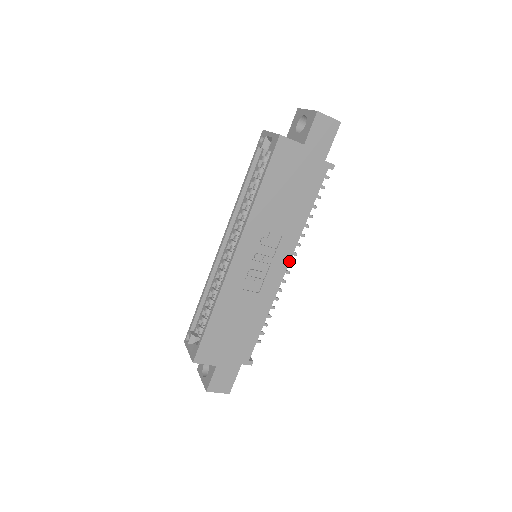
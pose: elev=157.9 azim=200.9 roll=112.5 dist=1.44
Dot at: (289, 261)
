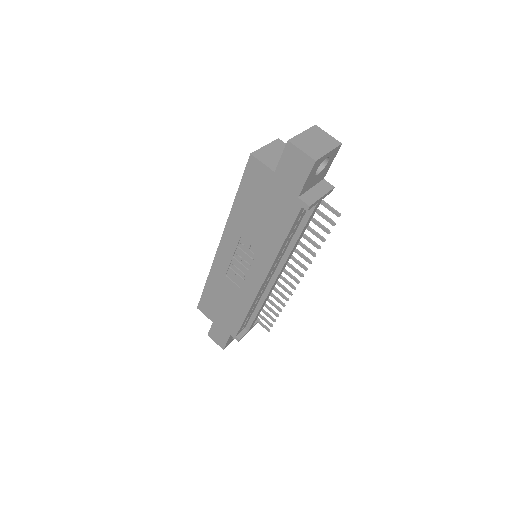
Dot at: (265, 277)
